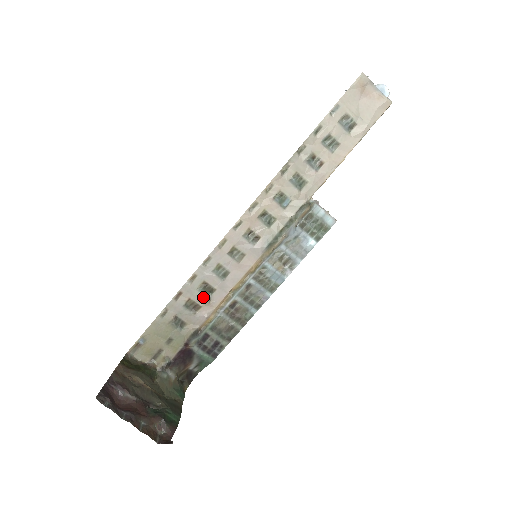
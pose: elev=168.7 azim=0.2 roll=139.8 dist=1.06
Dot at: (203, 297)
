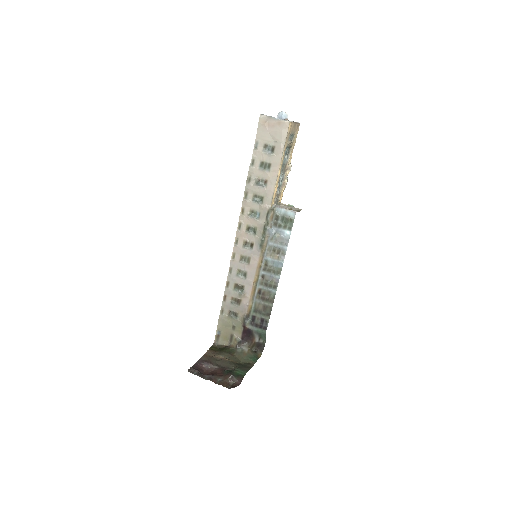
Dot at: (239, 293)
